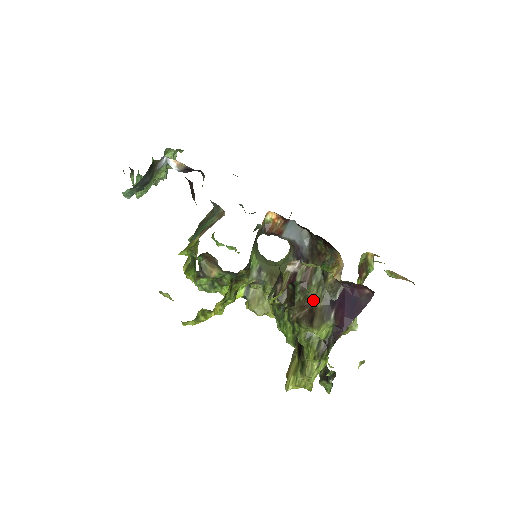
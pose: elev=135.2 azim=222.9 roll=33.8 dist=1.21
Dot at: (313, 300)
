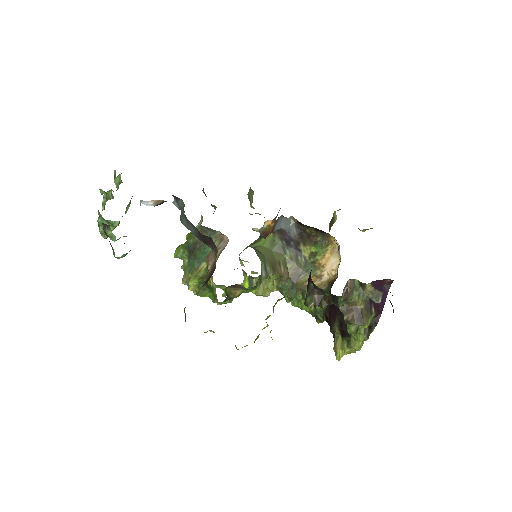
Dot at: (356, 304)
